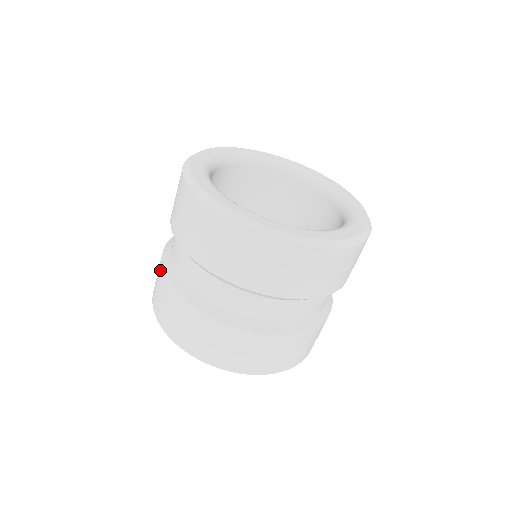
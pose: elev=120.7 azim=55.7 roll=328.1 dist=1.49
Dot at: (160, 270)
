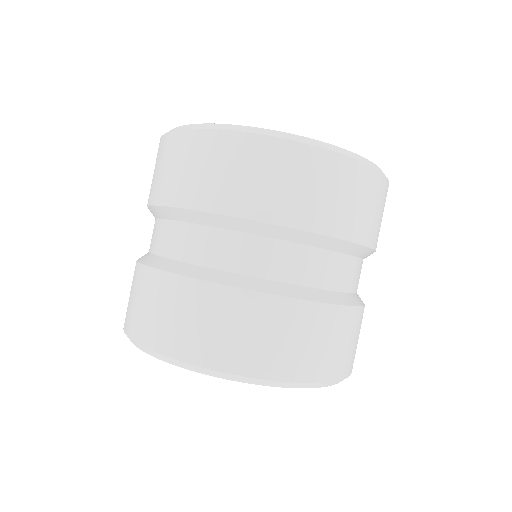
Dot at: (141, 276)
